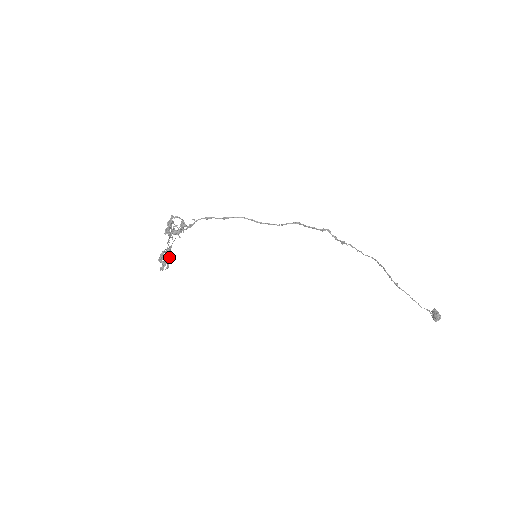
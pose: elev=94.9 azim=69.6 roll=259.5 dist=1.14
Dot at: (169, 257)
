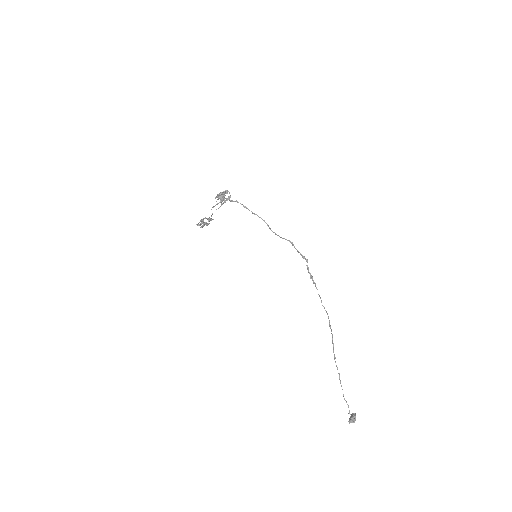
Dot at: (208, 223)
